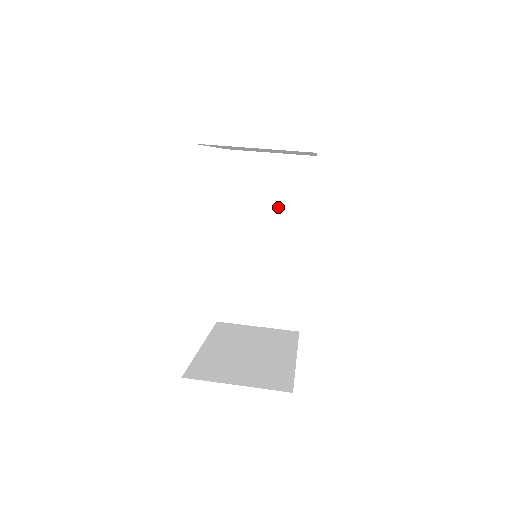
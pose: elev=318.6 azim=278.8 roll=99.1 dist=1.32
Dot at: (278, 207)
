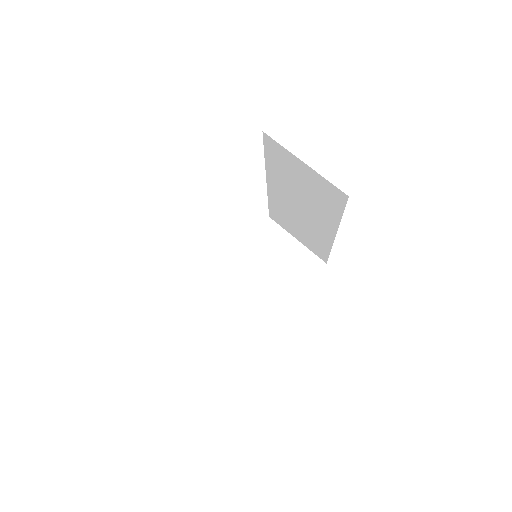
Dot at: (311, 199)
